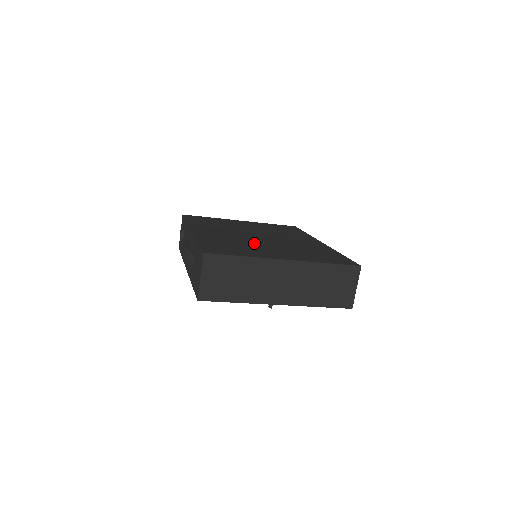
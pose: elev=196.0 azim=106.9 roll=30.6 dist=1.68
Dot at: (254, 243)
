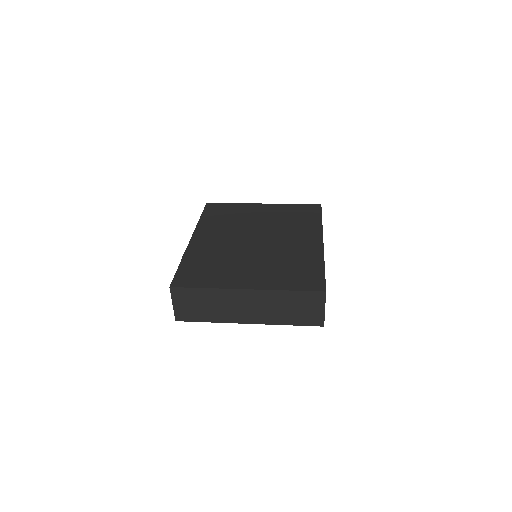
Dot at: (237, 257)
